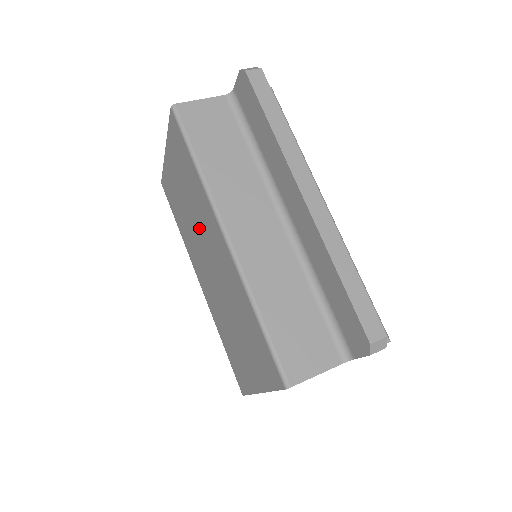
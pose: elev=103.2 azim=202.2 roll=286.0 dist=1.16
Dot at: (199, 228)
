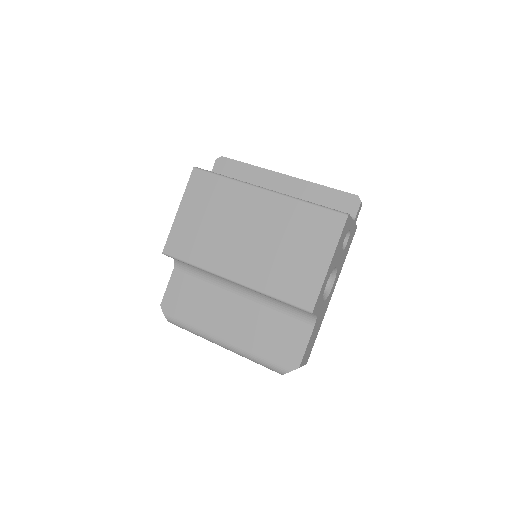
Dot at: (232, 220)
